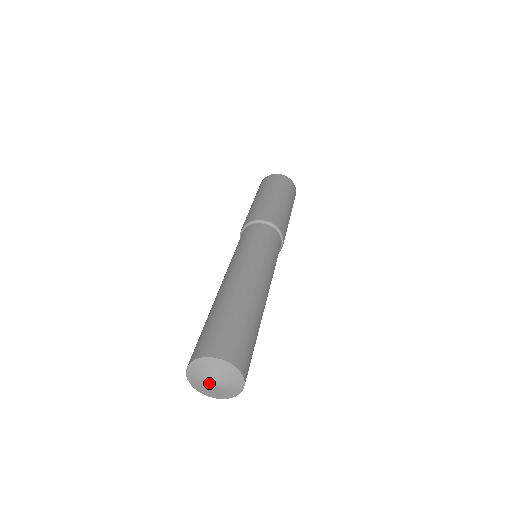
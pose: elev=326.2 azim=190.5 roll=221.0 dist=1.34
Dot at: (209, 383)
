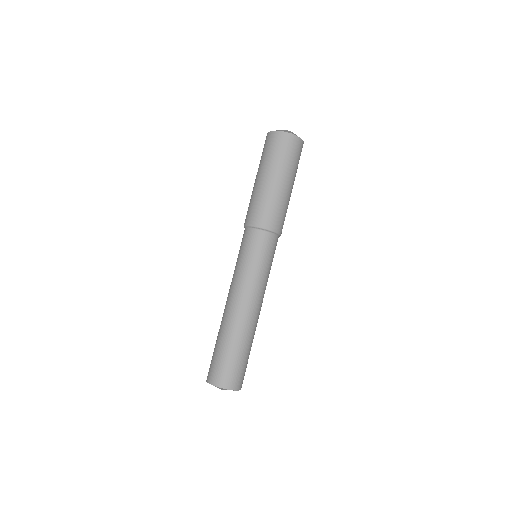
Dot at: occluded
